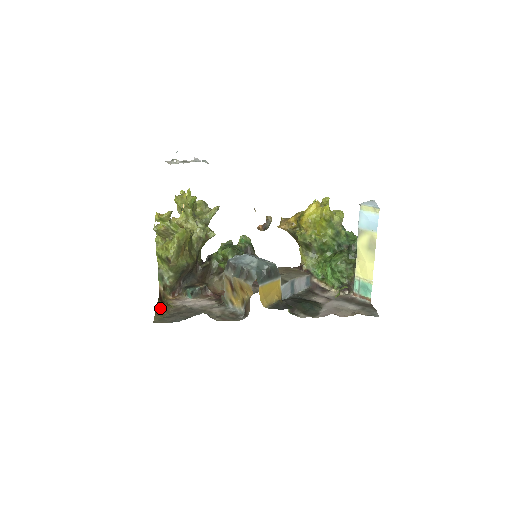
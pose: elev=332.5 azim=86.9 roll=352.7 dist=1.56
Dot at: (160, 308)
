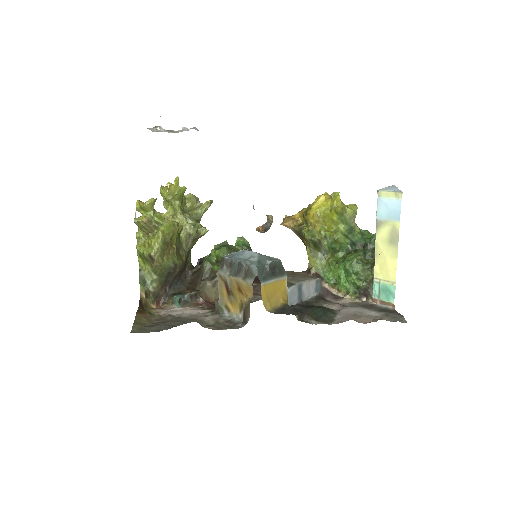
Dot at: (140, 316)
